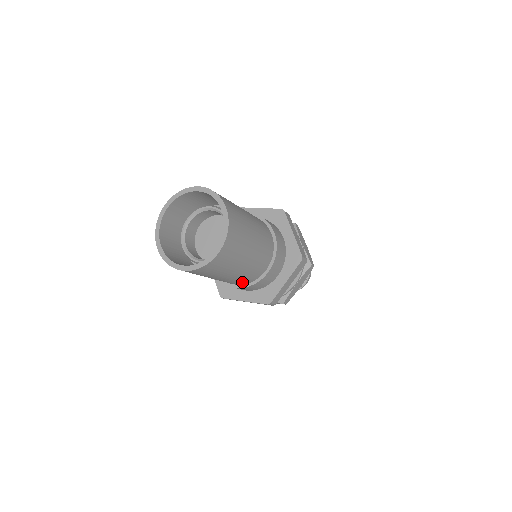
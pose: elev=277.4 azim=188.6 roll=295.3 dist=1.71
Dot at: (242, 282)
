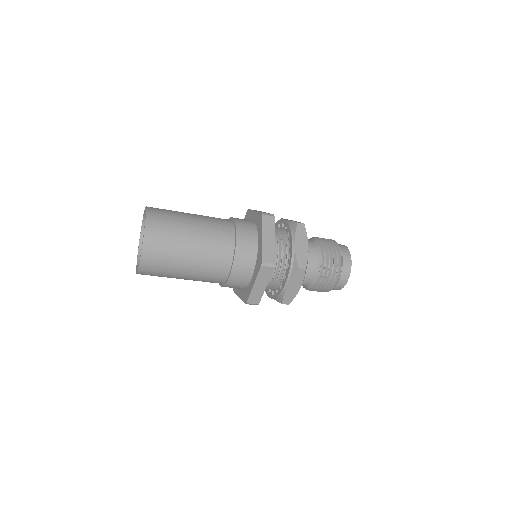
Dot at: (223, 262)
